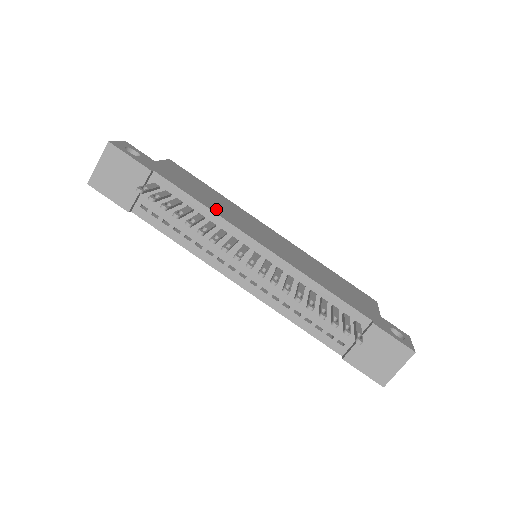
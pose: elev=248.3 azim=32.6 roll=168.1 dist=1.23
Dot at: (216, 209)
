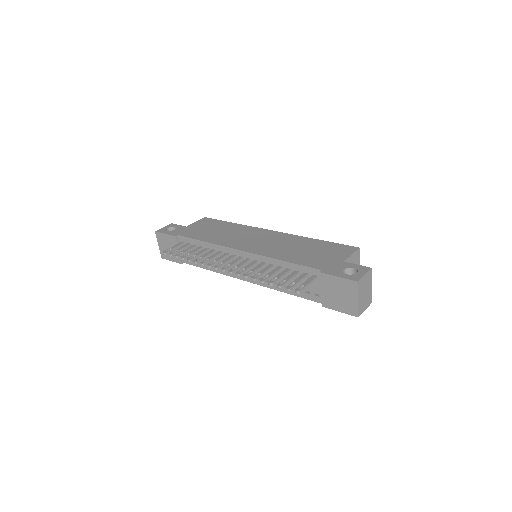
Dot at: (216, 240)
